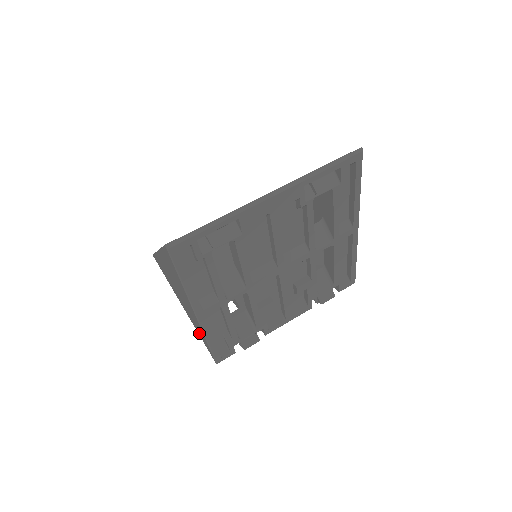
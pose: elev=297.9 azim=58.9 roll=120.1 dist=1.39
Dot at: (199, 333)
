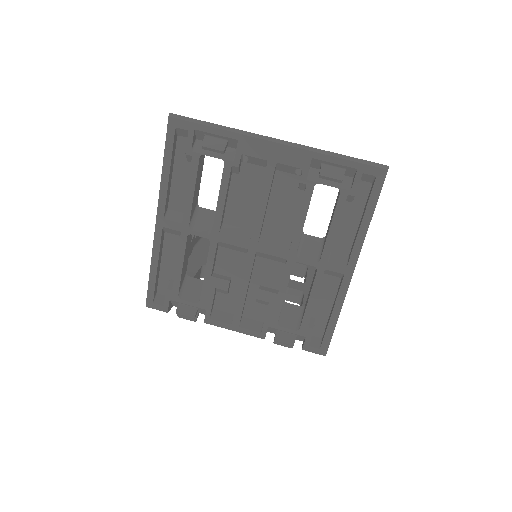
Dot at: occluded
